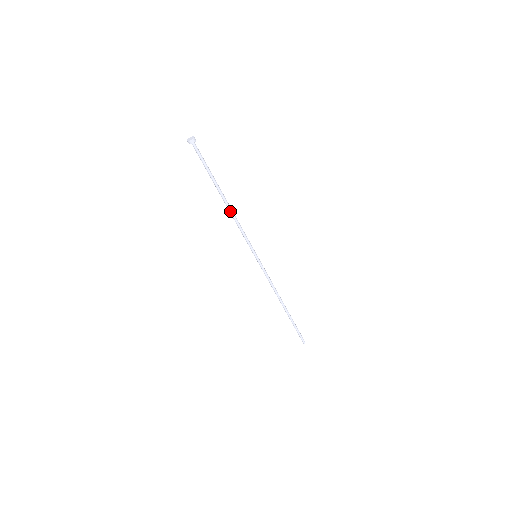
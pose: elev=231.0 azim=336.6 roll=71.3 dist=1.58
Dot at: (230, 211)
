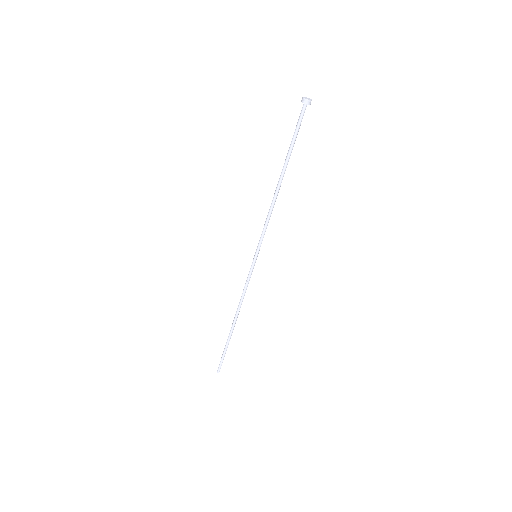
Dot at: (276, 195)
